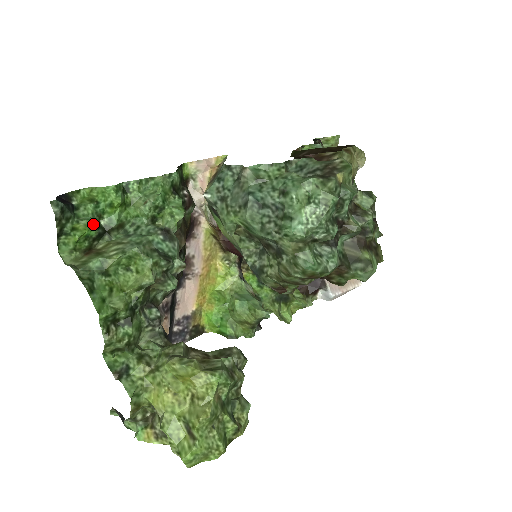
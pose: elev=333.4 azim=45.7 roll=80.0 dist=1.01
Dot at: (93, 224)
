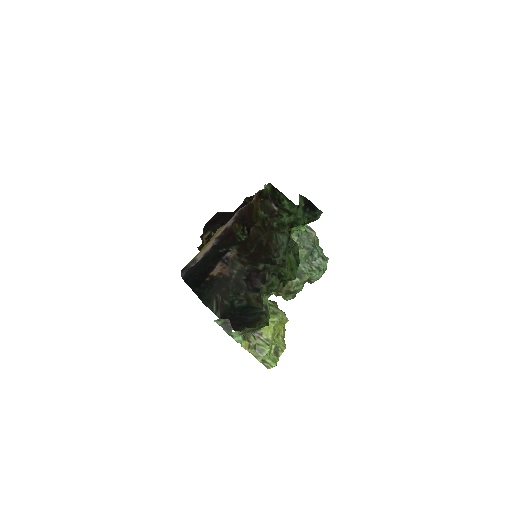
Dot at: occluded
